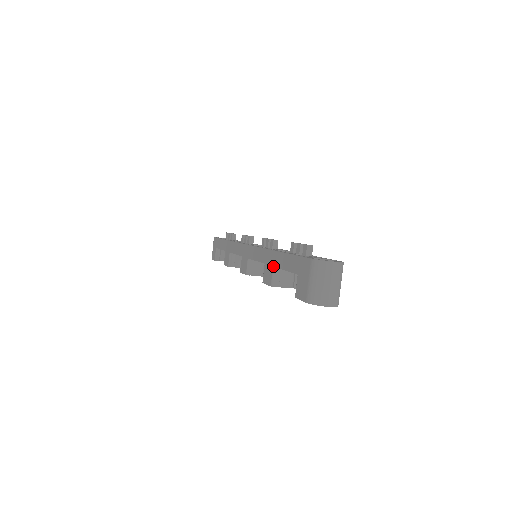
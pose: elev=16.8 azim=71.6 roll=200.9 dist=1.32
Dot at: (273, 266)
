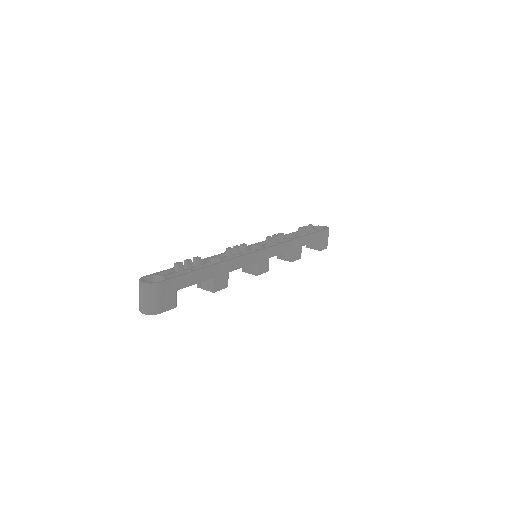
Dot at: occluded
